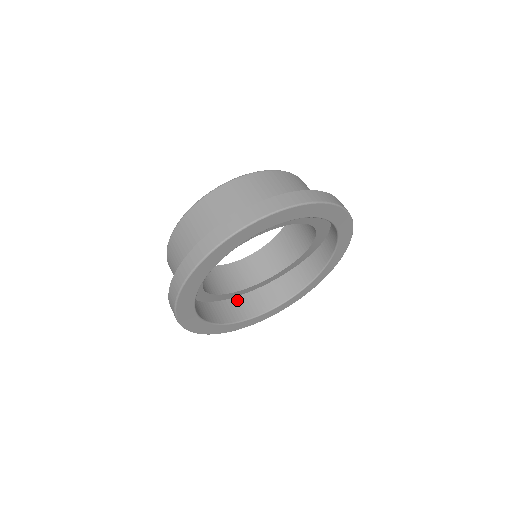
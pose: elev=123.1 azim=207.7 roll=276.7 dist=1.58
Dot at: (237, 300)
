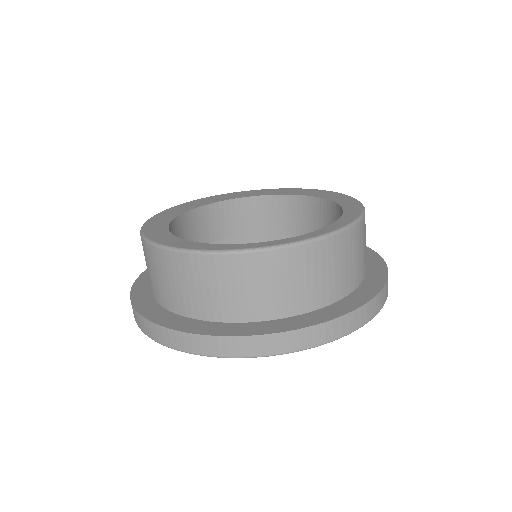
Dot at: occluded
